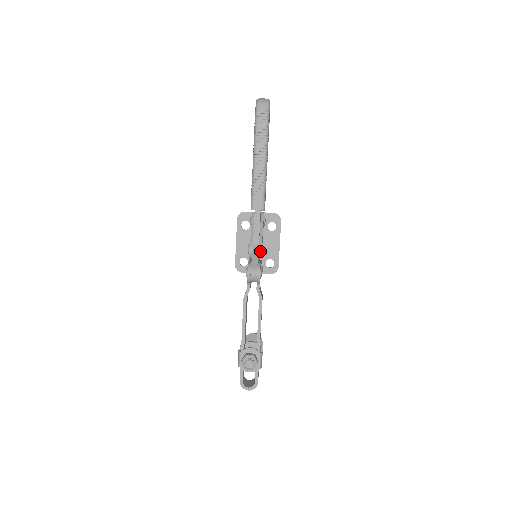
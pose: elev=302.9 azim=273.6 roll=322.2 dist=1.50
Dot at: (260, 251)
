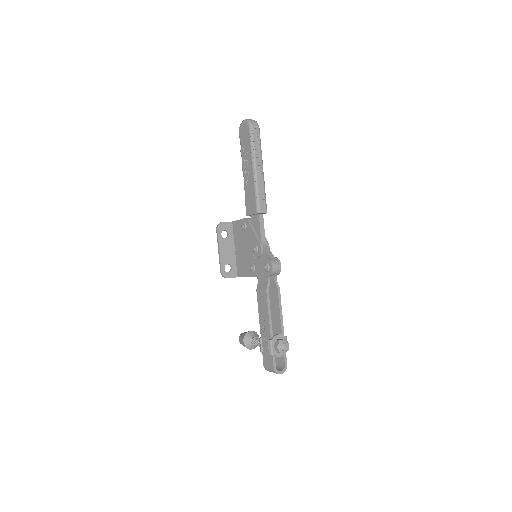
Dot at: (269, 248)
